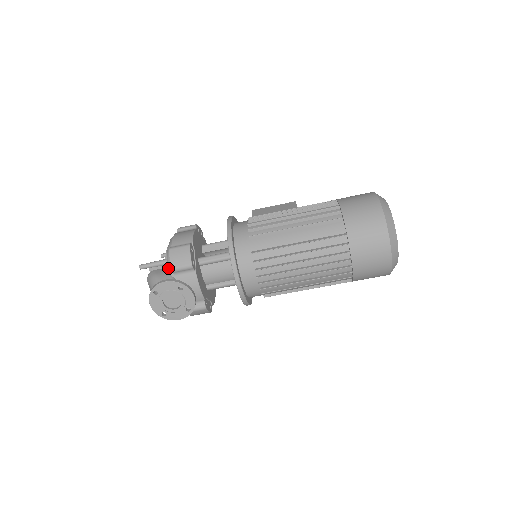
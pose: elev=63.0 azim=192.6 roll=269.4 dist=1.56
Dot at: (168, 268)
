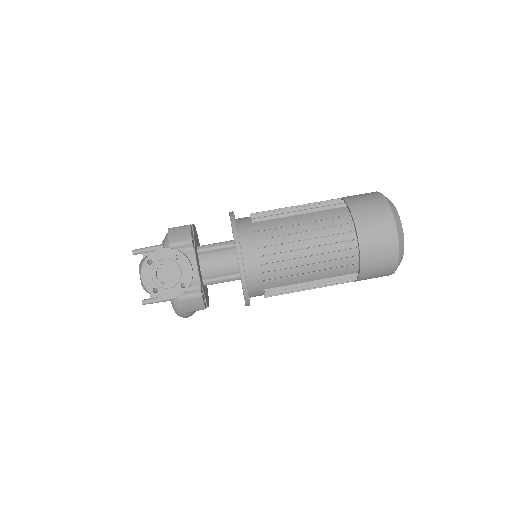
Dot at: occluded
